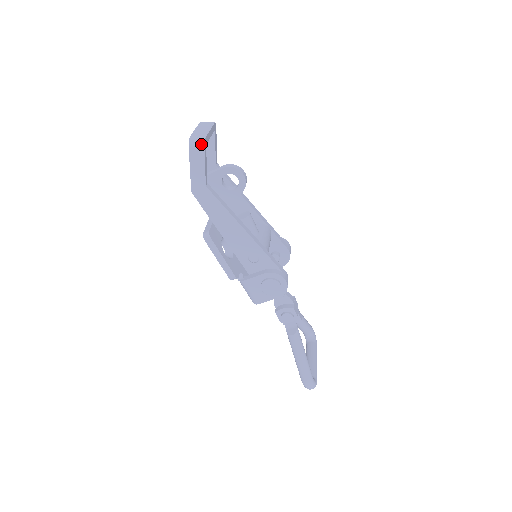
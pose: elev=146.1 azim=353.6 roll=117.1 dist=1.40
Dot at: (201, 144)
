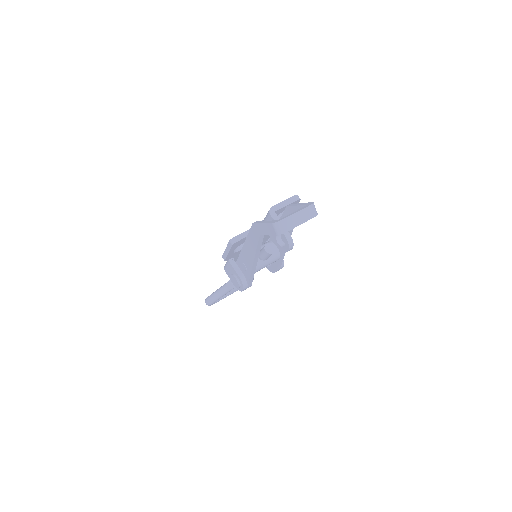
Dot at: (278, 232)
